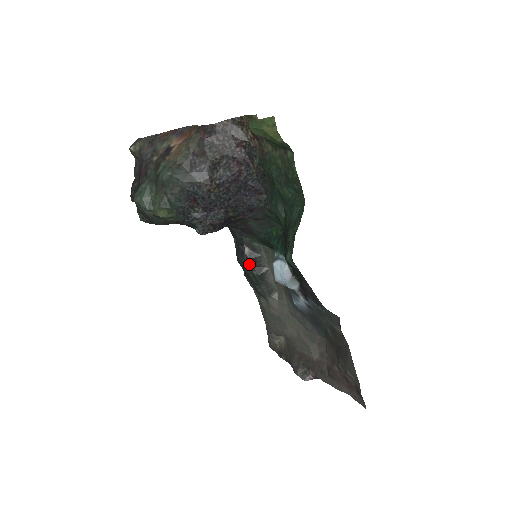
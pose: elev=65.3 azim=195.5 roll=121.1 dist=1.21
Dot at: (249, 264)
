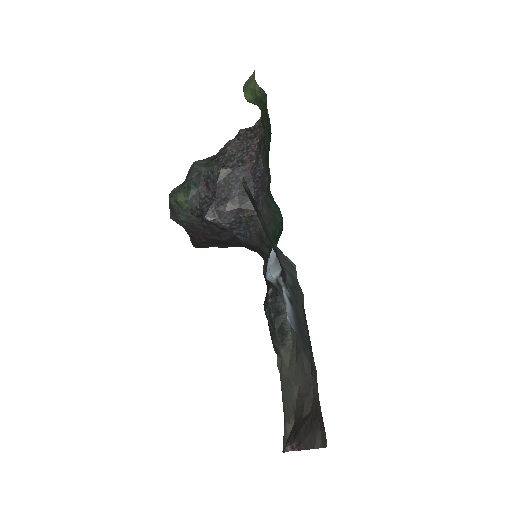
Dot at: (269, 305)
